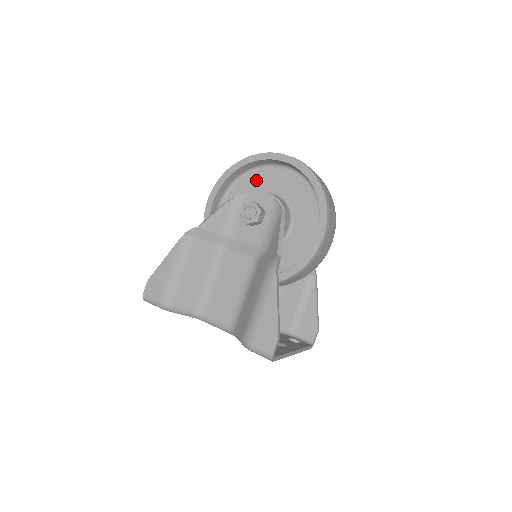
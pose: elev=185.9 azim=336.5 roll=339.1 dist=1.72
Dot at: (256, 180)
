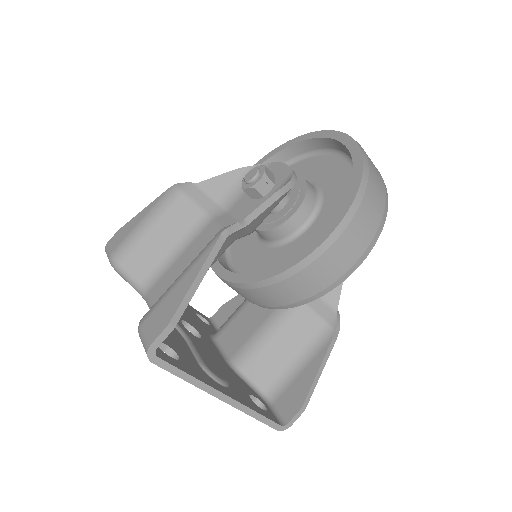
Dot at: (303, 168)
